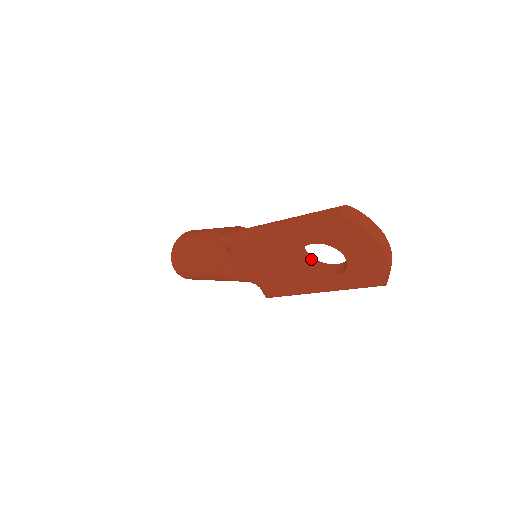
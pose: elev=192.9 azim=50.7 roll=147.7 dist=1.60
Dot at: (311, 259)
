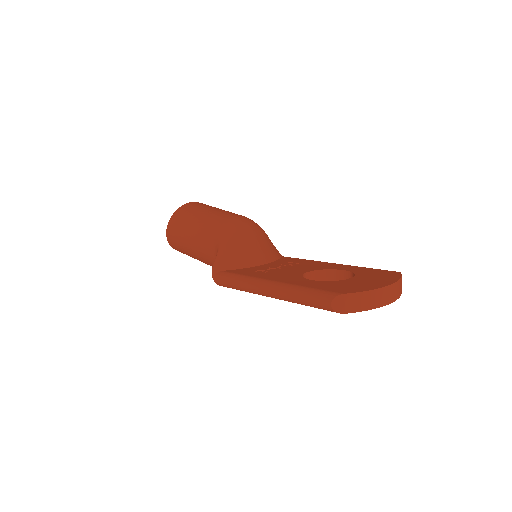
Dot at: (315, 274)
